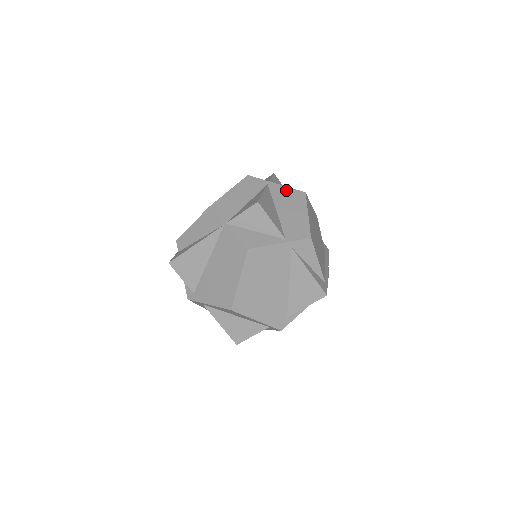
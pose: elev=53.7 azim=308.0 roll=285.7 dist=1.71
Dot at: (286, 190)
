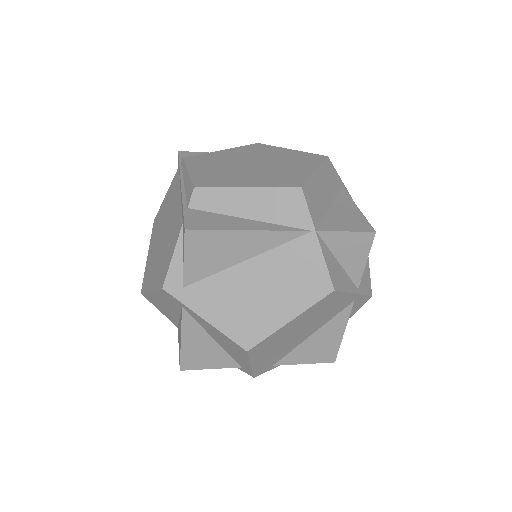
Dot at: occluded
